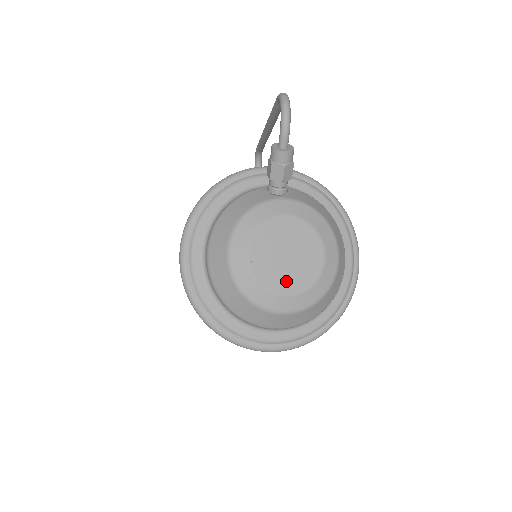
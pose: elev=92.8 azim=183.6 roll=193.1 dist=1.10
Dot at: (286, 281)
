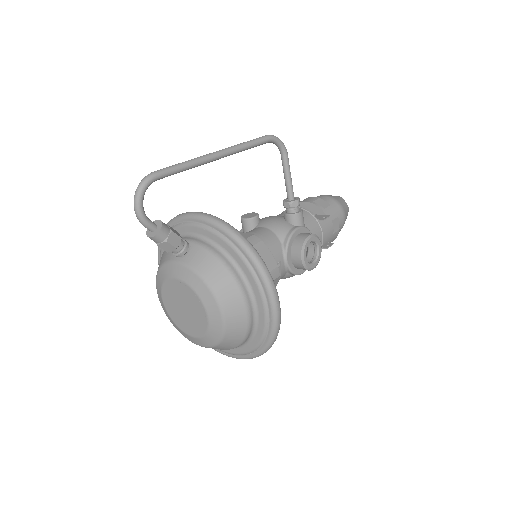
Dot at: (187, 326)
